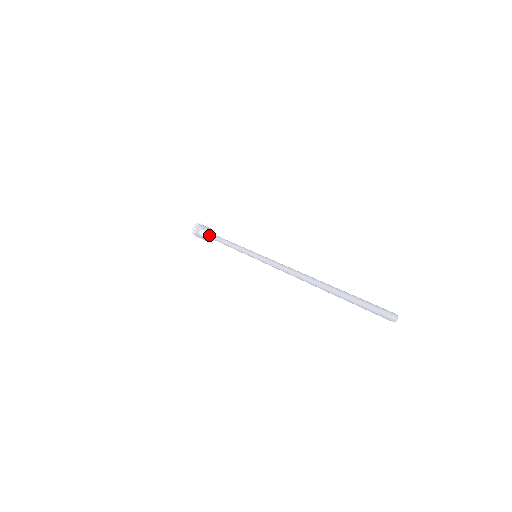
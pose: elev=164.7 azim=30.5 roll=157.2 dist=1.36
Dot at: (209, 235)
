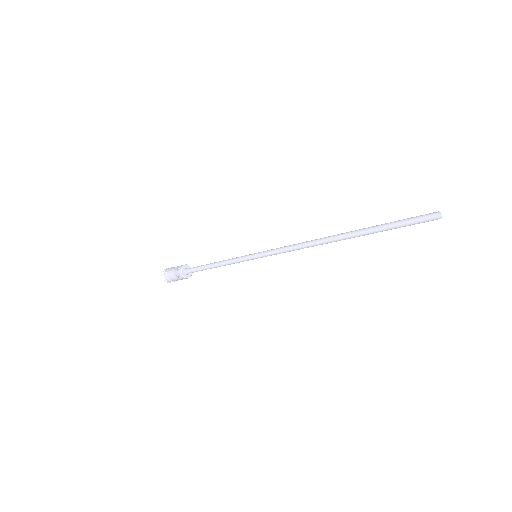
Dot at: (187, 271)
